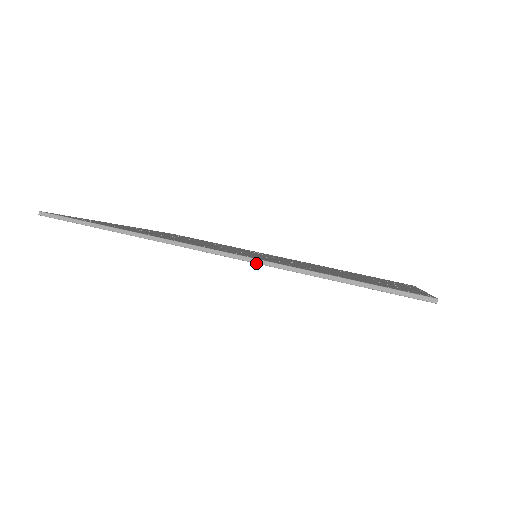
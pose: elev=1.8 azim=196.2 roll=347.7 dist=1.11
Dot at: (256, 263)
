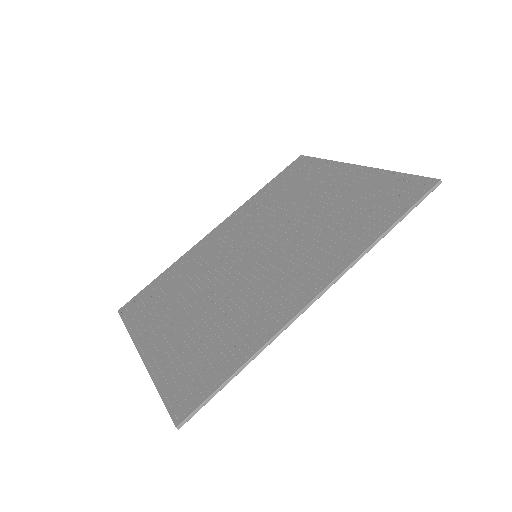
Dot at: occluded
